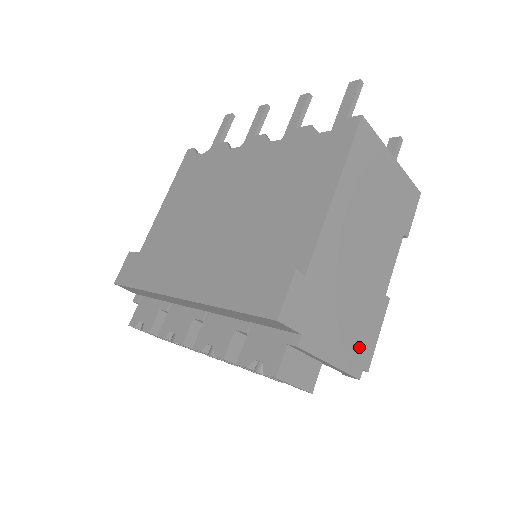
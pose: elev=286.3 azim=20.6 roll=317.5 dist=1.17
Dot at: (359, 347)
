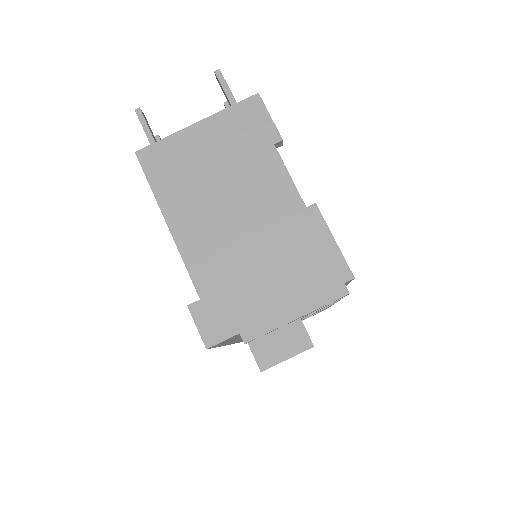
Dot at: (318, 275)
